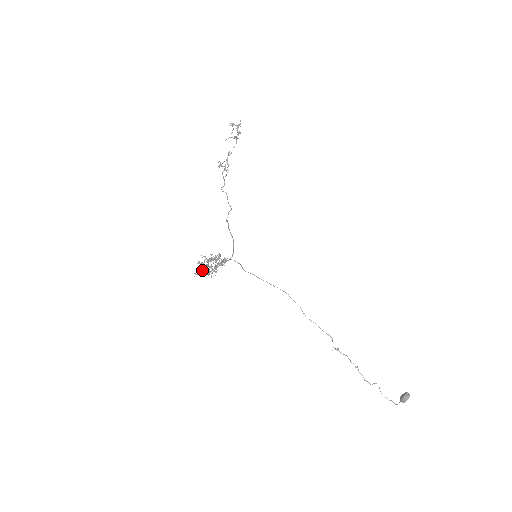
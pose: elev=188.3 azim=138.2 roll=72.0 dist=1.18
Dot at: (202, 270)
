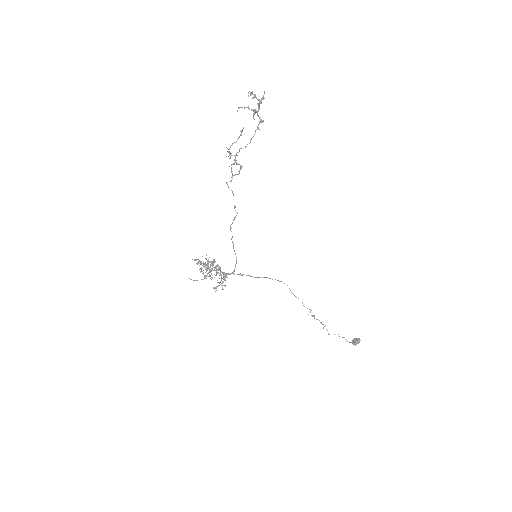
Dot at: (197, 264)
